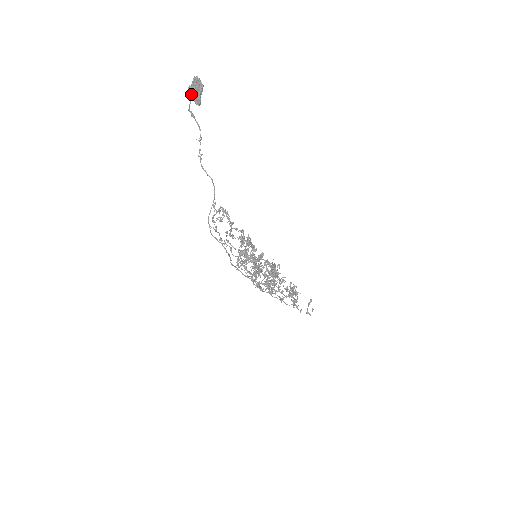
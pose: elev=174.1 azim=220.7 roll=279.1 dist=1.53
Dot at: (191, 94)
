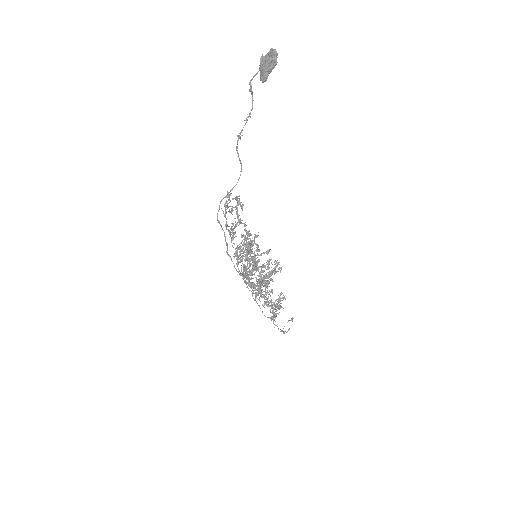
Dot at: (260, 66)
